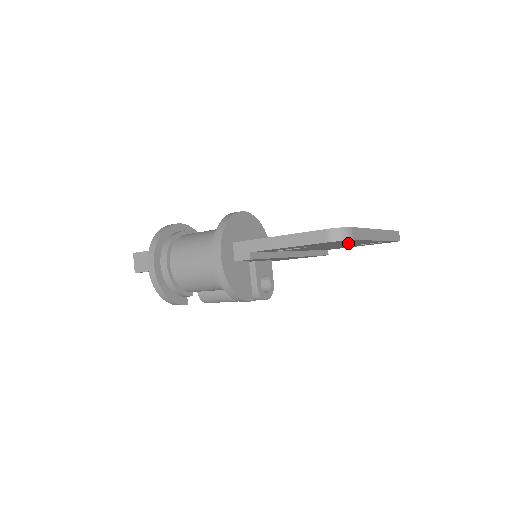
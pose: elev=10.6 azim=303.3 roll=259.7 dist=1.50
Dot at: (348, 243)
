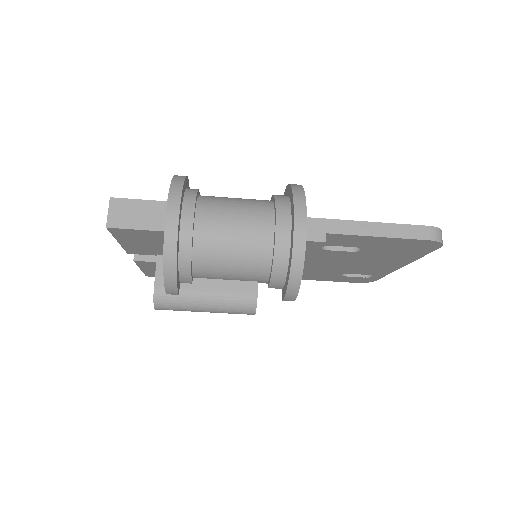
Dot at: (386, 260)
